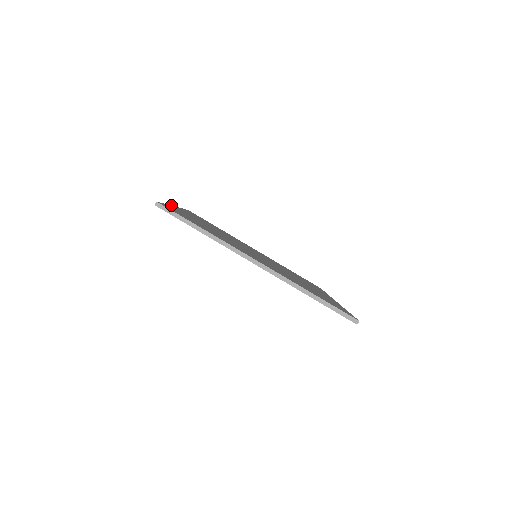
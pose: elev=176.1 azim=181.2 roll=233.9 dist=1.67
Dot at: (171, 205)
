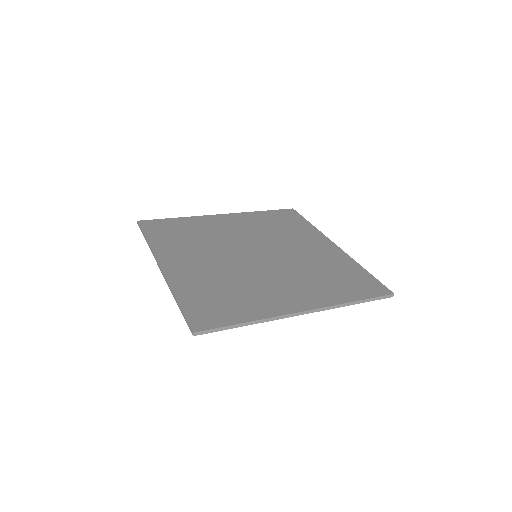
Dot at: (167, 281)
